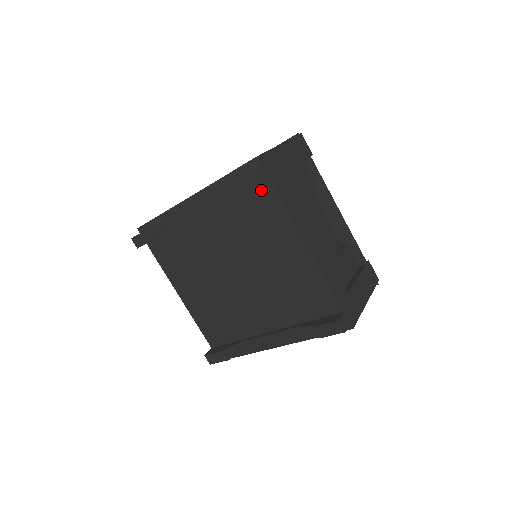
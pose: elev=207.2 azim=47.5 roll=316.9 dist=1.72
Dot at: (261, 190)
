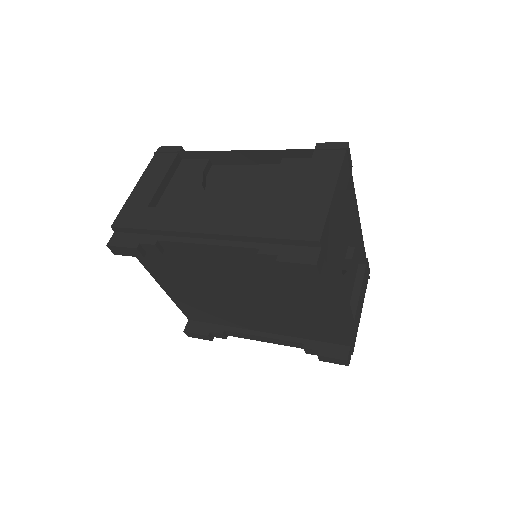
Dot at: occluded
